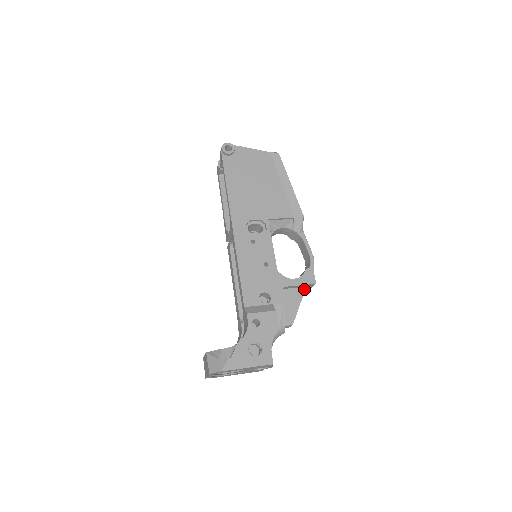
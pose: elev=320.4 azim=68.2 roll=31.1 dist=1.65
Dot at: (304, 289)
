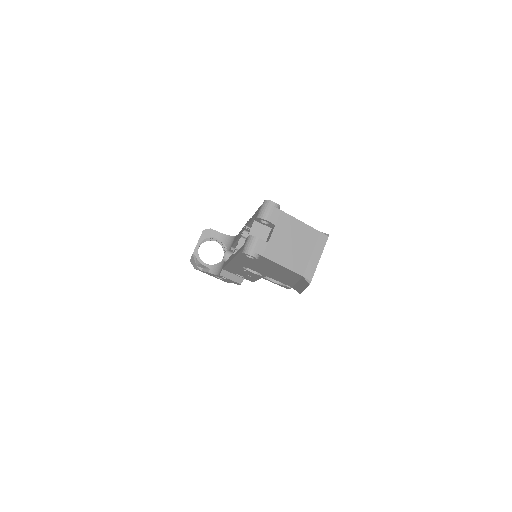
Dot at: occluded
